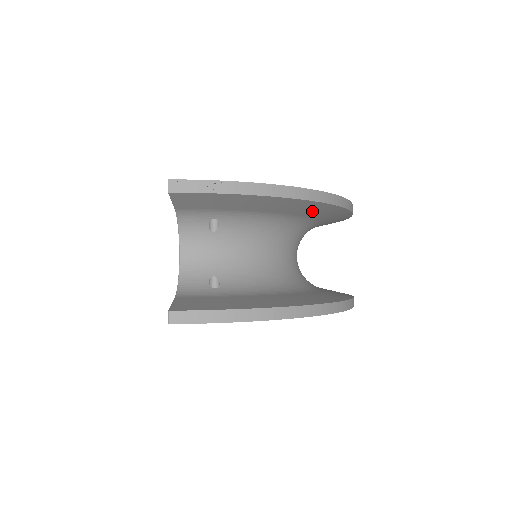
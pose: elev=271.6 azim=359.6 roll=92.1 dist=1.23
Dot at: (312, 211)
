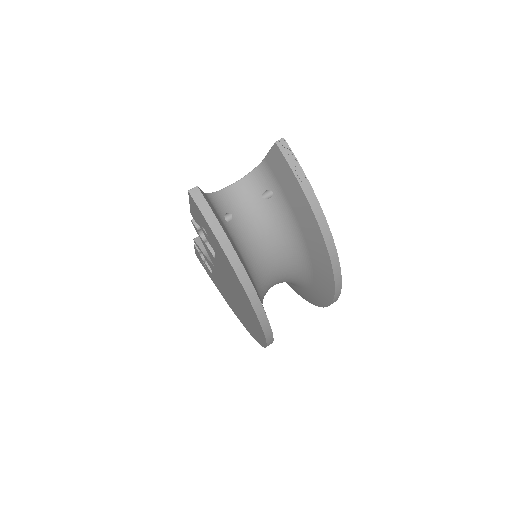
Dot at: (319, 260)
